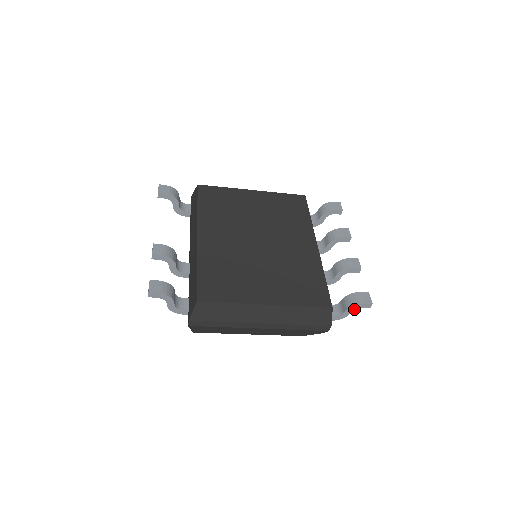
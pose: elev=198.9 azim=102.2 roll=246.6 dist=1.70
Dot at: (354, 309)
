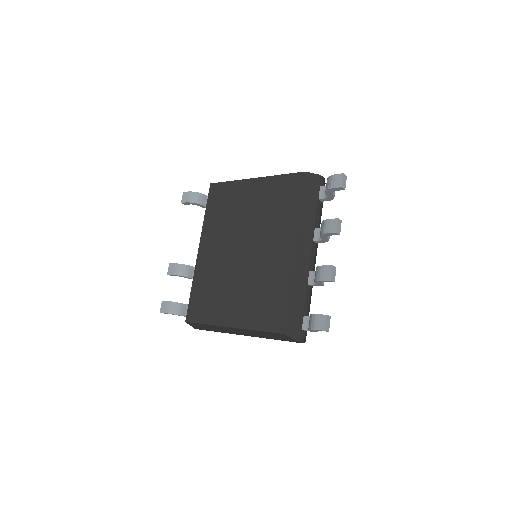
Dot at: (315, 330)
